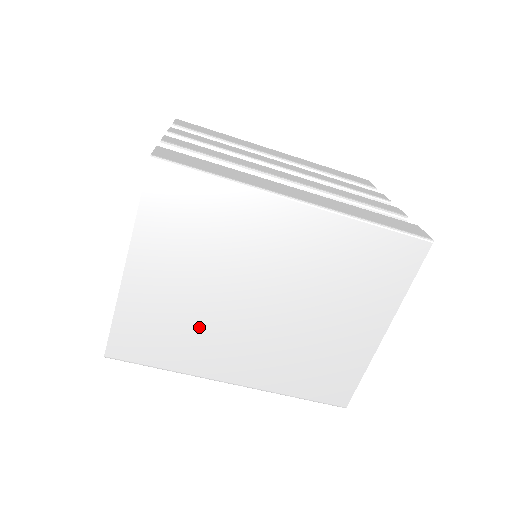
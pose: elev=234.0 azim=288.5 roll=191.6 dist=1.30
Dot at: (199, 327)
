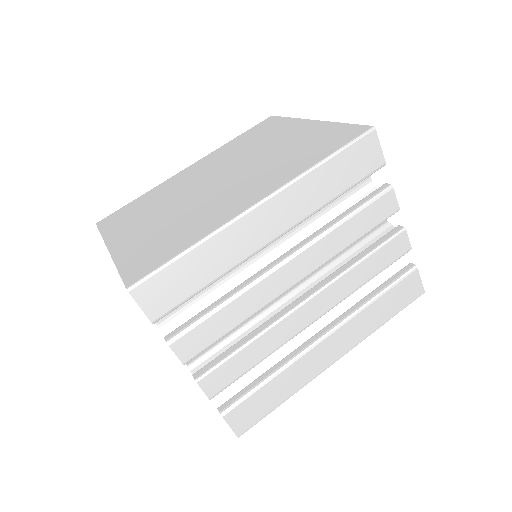
Dot at: (189, 217)
